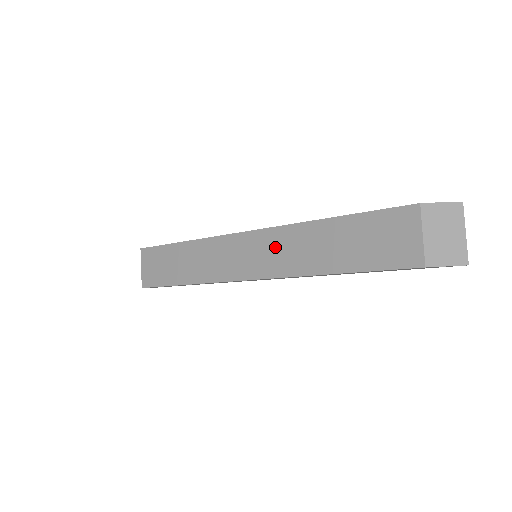
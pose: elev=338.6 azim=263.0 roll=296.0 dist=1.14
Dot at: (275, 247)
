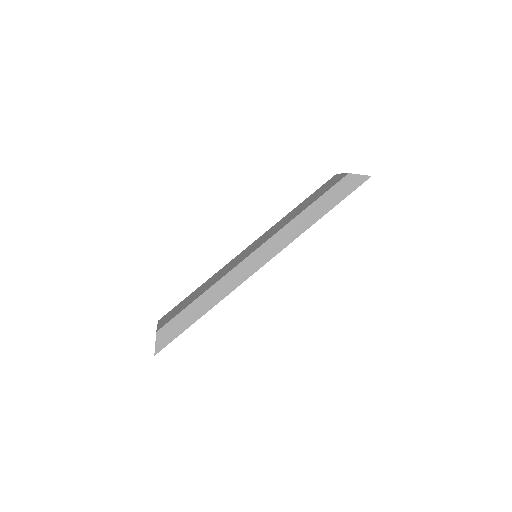
Dot at: (268, 234)
